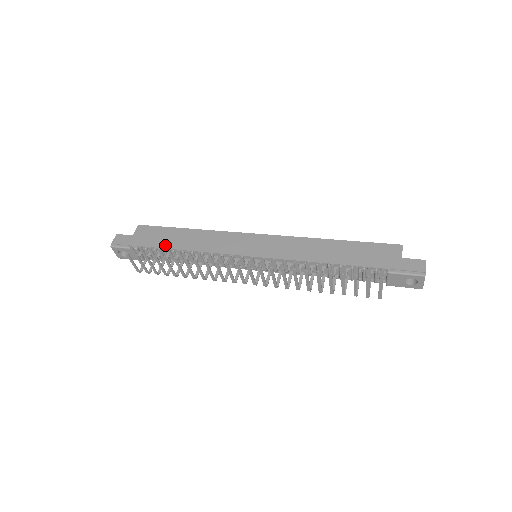
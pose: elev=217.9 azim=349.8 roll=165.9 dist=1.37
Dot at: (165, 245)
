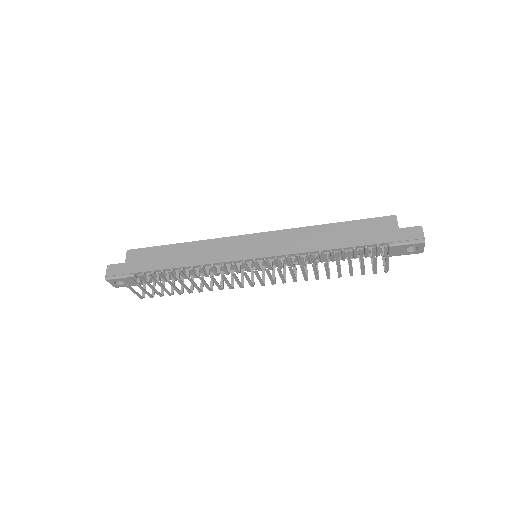
Dot at: (162, 266)
